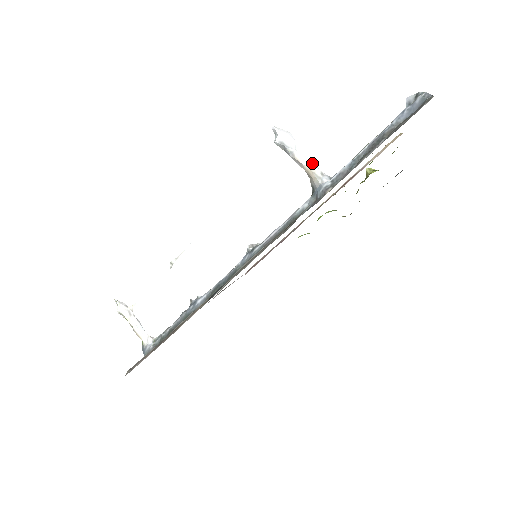
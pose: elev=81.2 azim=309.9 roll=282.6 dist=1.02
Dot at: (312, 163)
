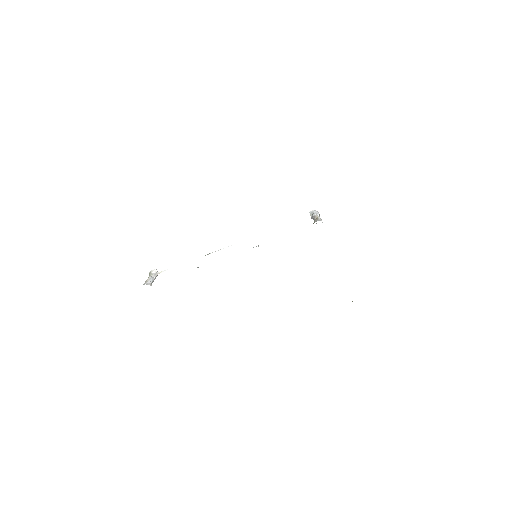
Dot at: (320, 218)
